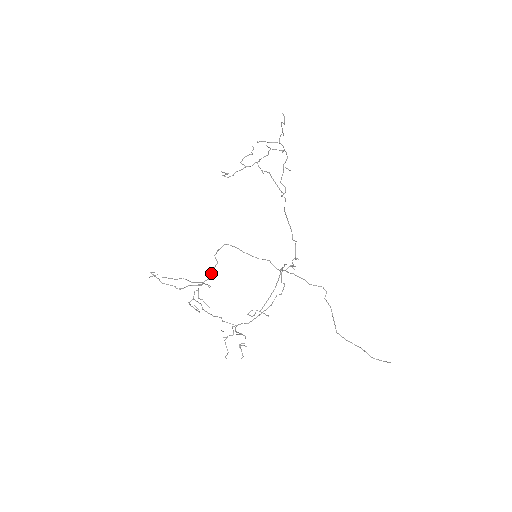
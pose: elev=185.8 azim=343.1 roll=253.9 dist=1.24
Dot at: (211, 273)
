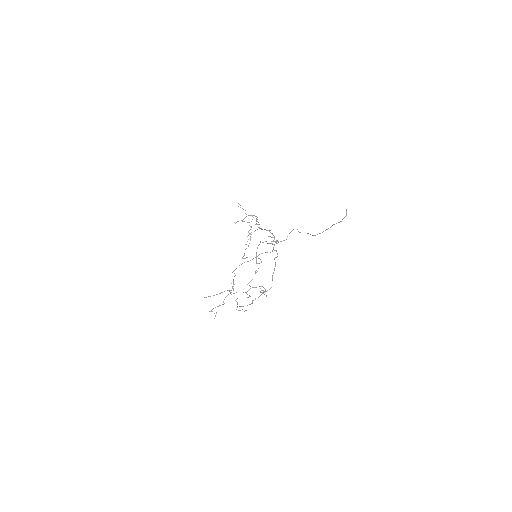
Dot at: (233, 280)
